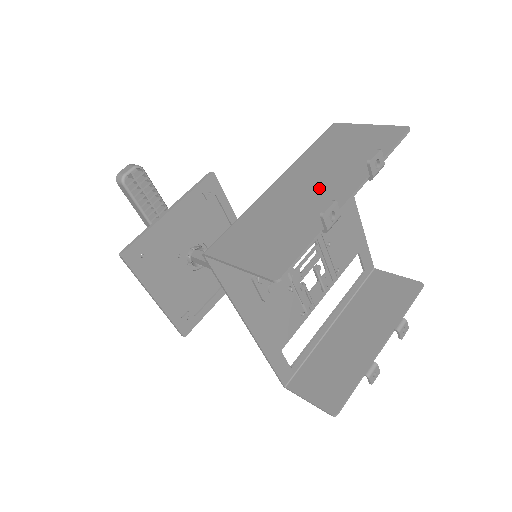
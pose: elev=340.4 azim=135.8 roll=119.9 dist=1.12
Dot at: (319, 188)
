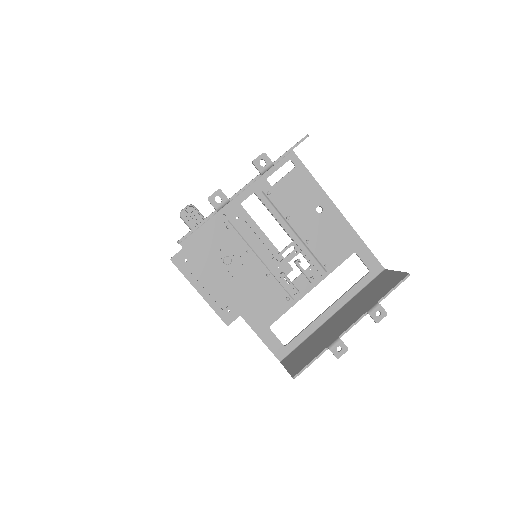
Dot at: occluded
